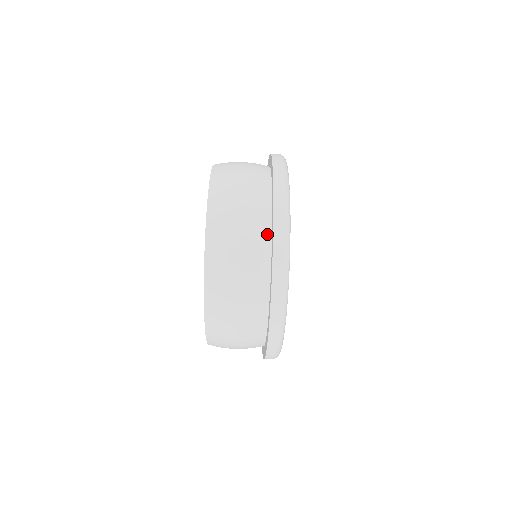
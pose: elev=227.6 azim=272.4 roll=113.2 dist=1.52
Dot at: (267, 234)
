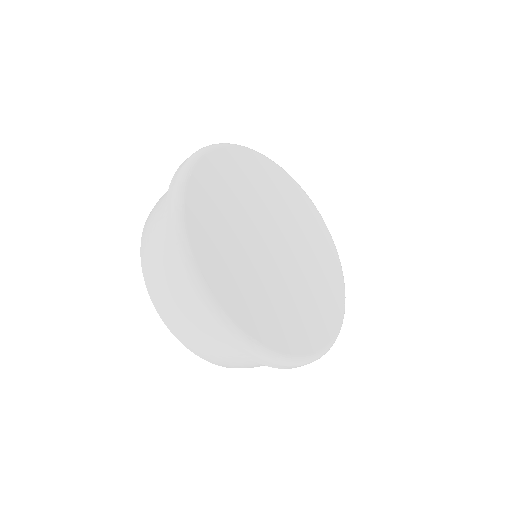
Dot at: occluded
